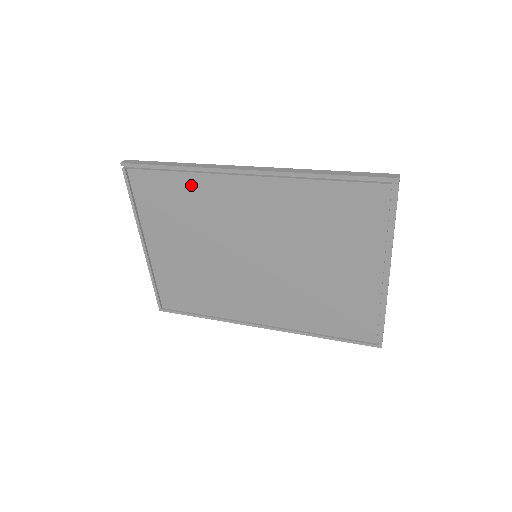
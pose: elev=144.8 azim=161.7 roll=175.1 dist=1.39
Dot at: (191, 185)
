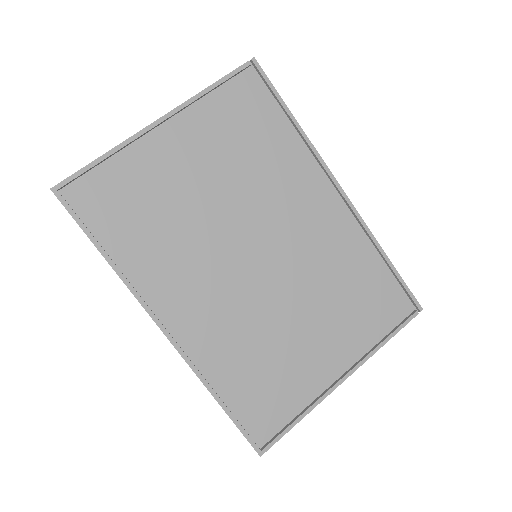
Dot at: (288, 145)
